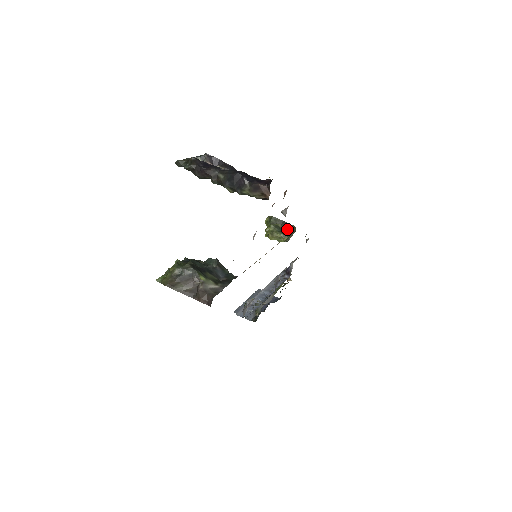
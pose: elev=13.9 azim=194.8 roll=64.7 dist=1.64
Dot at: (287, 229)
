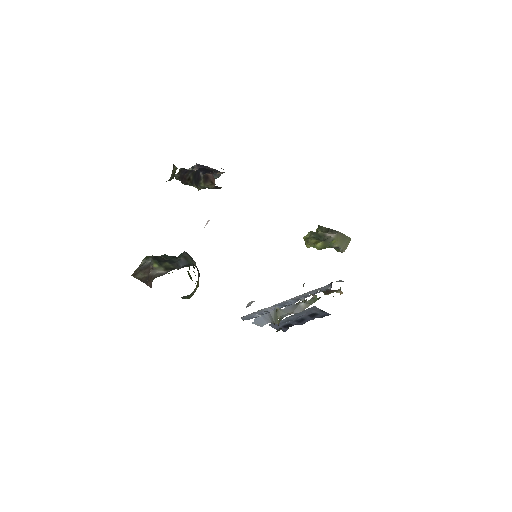
Dot at: (327, 235)
